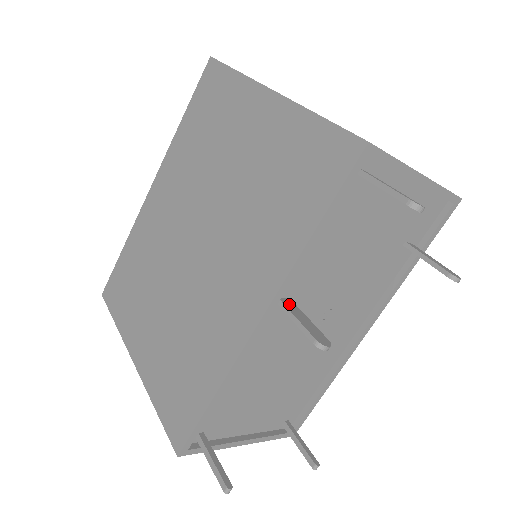
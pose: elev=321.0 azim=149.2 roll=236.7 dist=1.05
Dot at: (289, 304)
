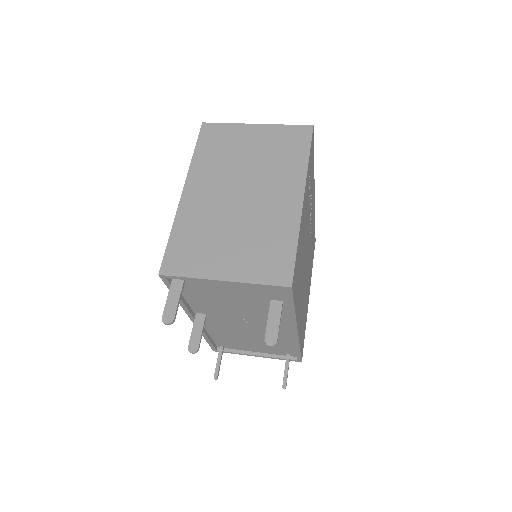
Dot at: (199, 319)
